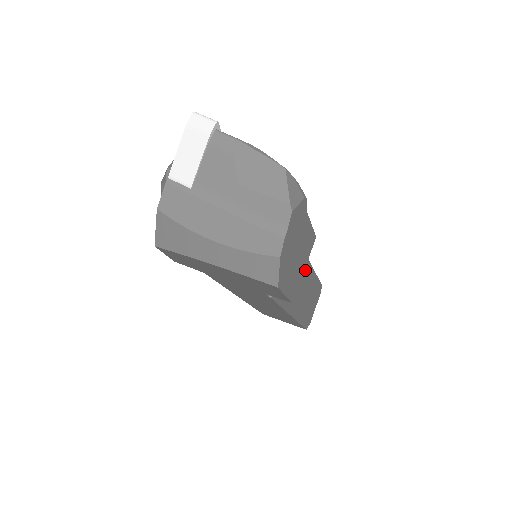
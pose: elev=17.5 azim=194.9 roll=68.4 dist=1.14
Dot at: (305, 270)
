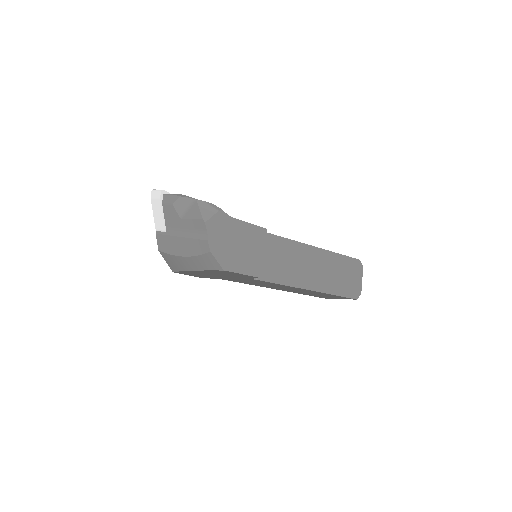
Dot at: (308, 253)
